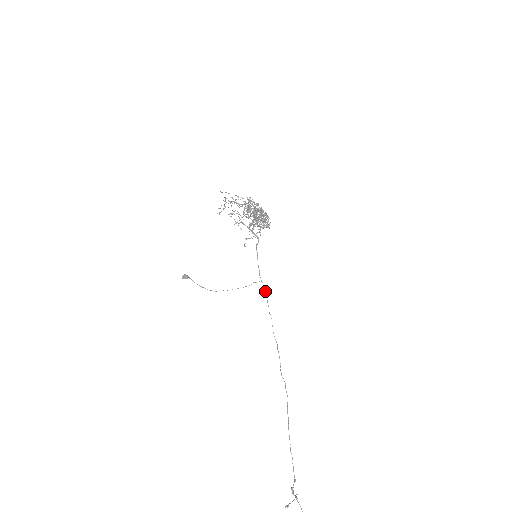
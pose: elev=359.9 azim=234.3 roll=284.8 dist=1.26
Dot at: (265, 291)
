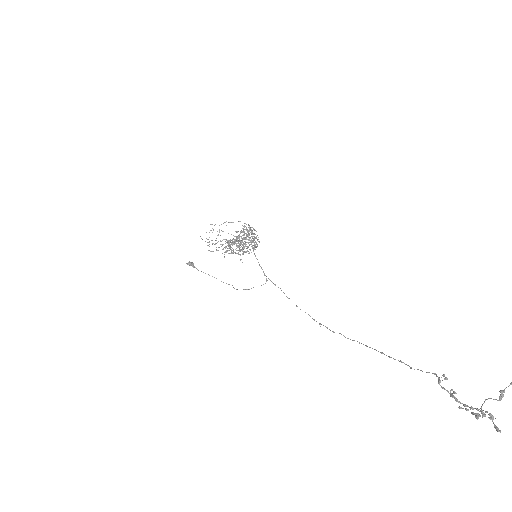
Dot at: (274, 284)
